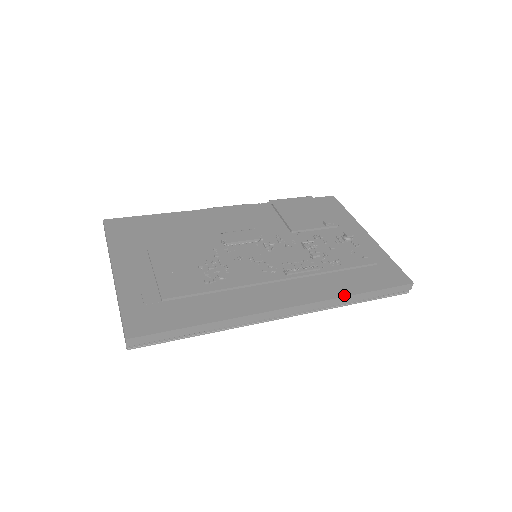
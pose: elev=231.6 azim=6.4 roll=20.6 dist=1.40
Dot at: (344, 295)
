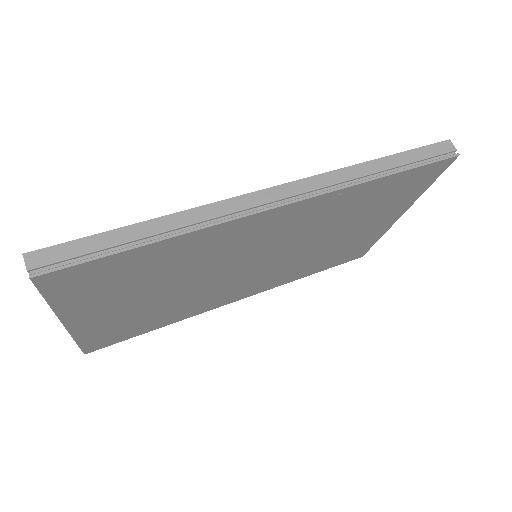
Dot at: (354, 166)
